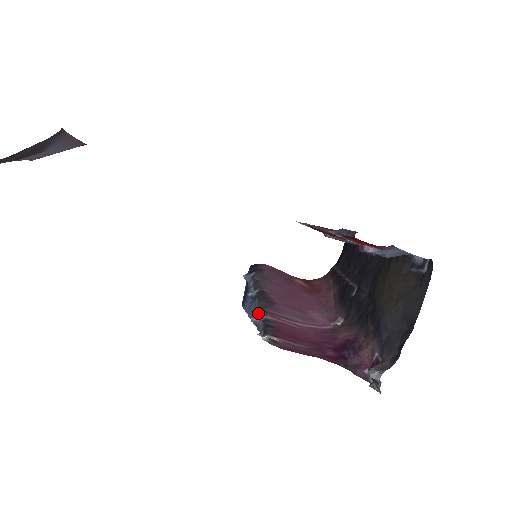
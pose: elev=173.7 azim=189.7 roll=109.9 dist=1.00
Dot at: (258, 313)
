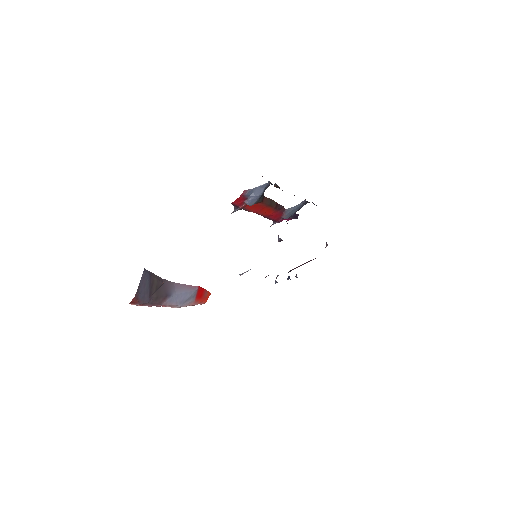
Dot at: occluded
